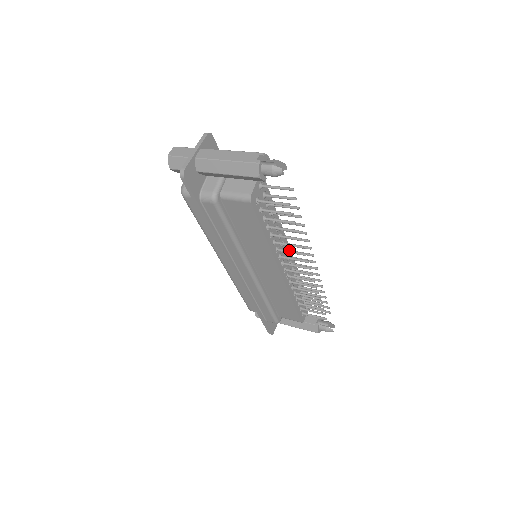
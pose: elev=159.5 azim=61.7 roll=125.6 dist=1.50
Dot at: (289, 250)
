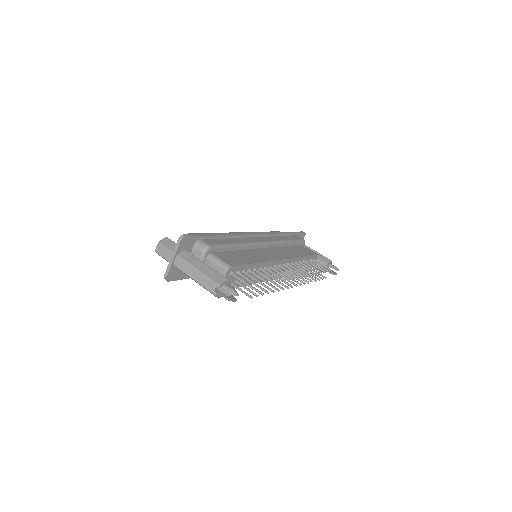
Dot at: occluded
